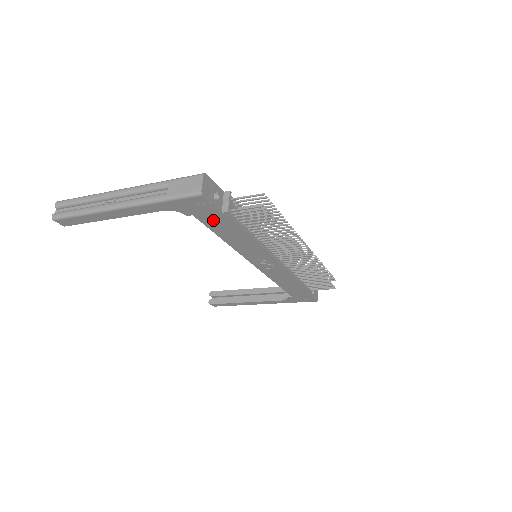
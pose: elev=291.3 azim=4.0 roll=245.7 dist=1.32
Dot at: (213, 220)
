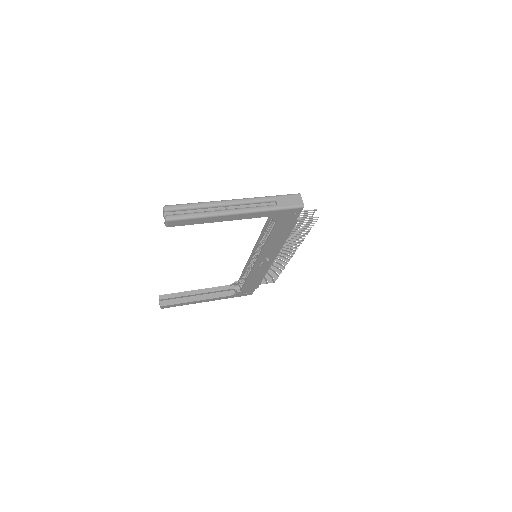
Dot at: (283, 226)
